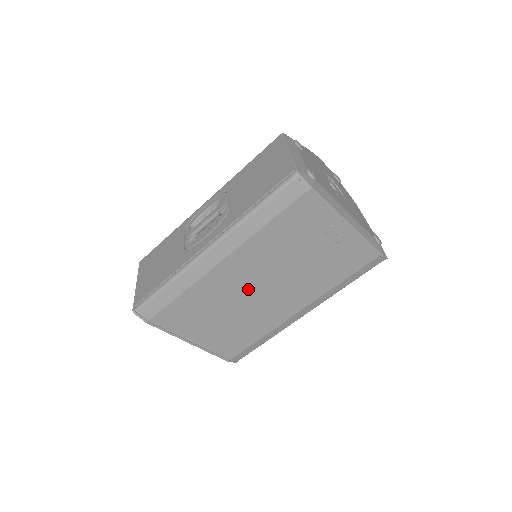
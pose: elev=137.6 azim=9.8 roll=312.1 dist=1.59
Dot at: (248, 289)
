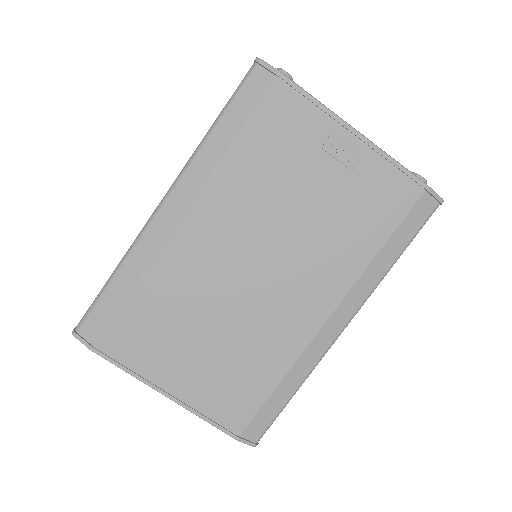
Dot at: (234, 271)
